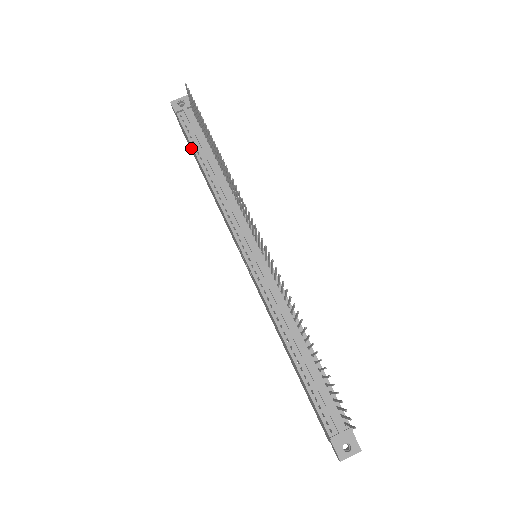
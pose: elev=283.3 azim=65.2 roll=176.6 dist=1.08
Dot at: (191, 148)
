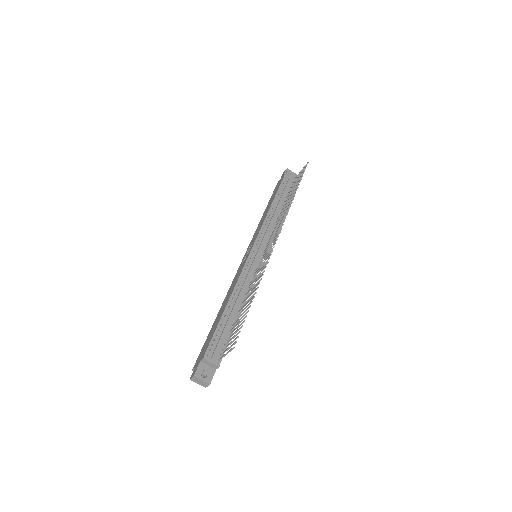
Dot at: occluded
